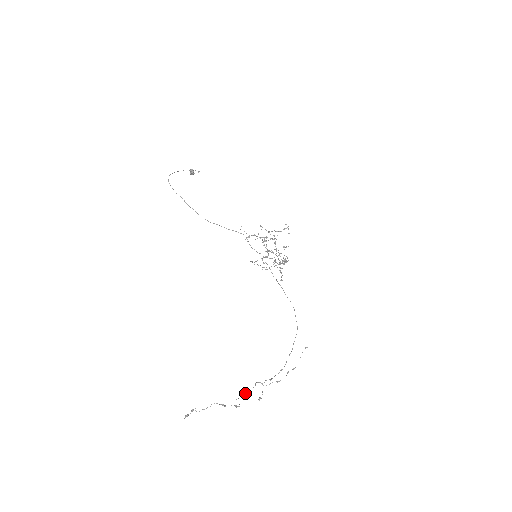
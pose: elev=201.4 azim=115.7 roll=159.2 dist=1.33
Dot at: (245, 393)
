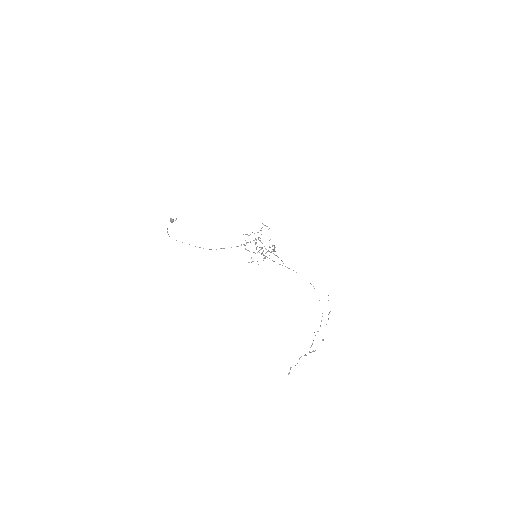
Dot at: occluded
